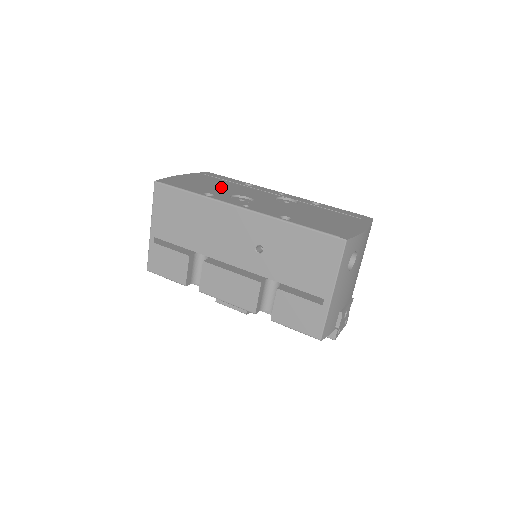
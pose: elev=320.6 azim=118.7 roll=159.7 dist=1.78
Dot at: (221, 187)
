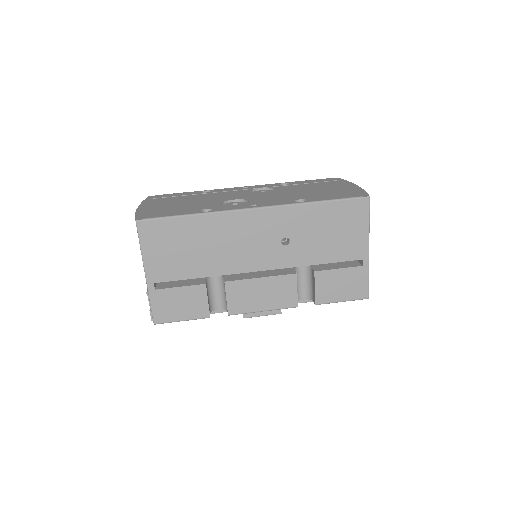
Dot at: (196, 201)
